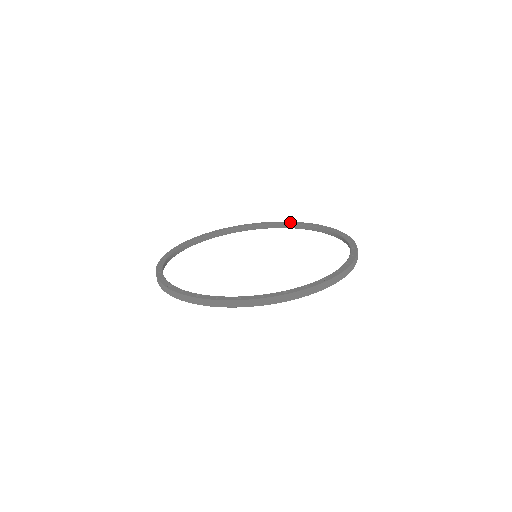
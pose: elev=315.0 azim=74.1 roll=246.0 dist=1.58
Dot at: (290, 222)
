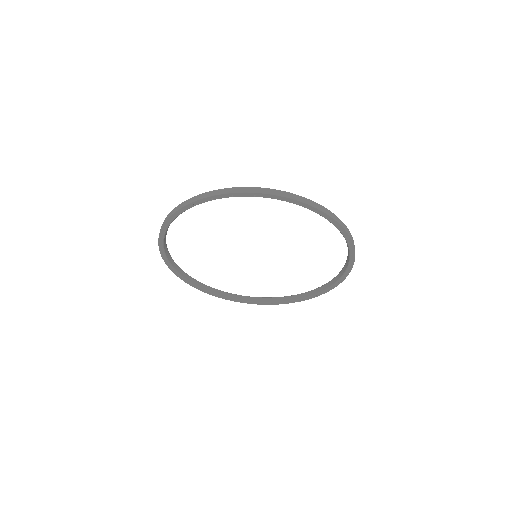
Dot at: (309, 292)
